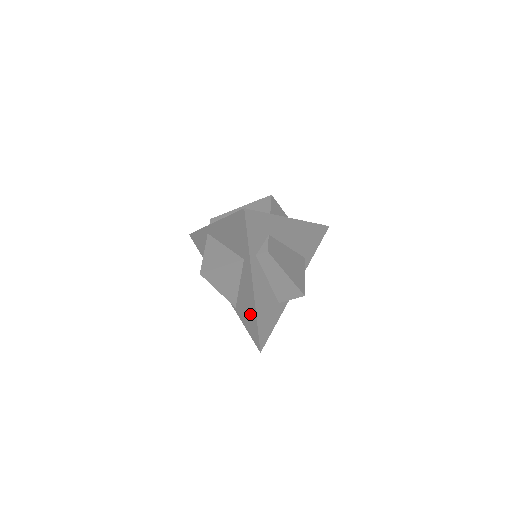
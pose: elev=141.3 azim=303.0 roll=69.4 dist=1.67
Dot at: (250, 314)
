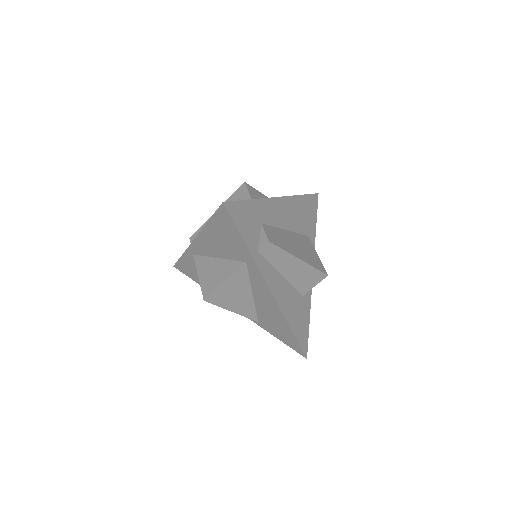
Dot at: (278, 321)
